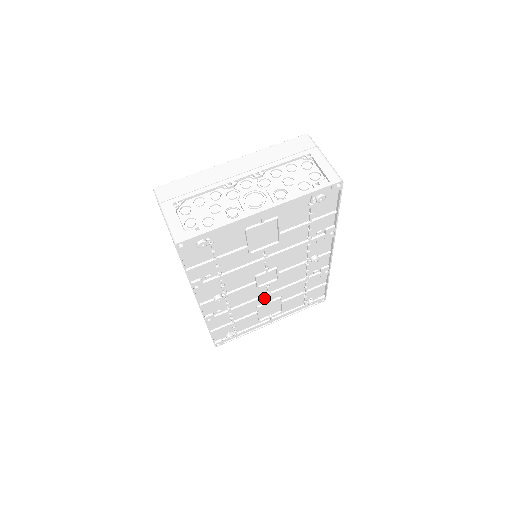
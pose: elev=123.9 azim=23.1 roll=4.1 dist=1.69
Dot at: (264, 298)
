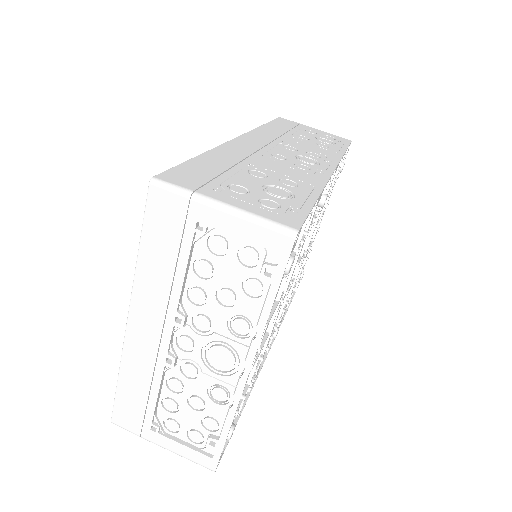
Dot at: occluded
